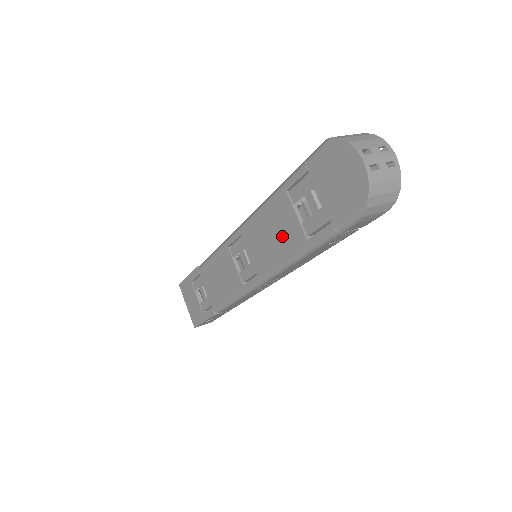
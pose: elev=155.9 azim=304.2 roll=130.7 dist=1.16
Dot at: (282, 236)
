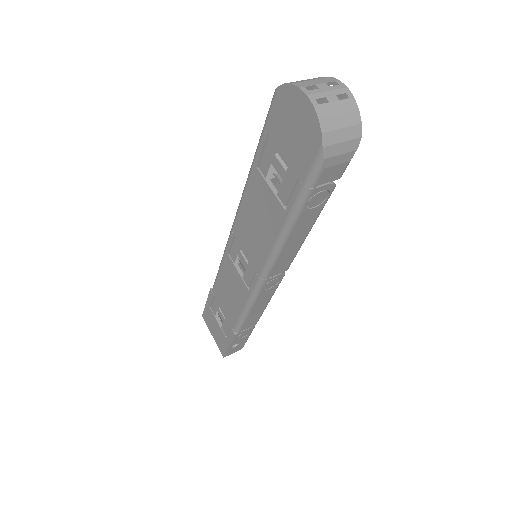
Dot at: (265, 218)
